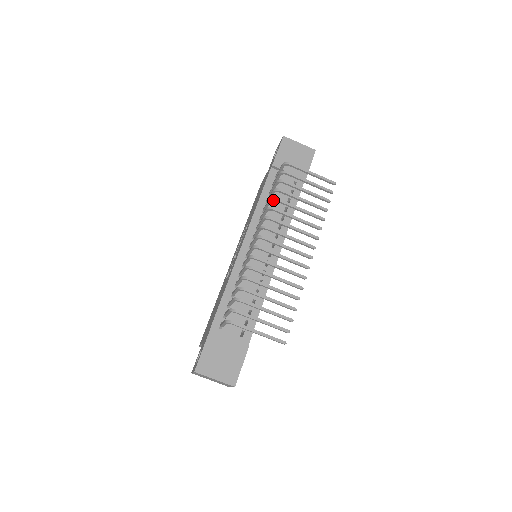
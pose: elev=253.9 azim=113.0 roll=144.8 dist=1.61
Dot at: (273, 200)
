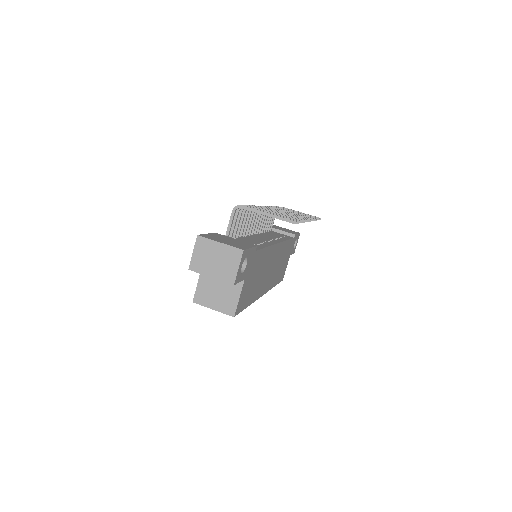
Dot at: occluded
